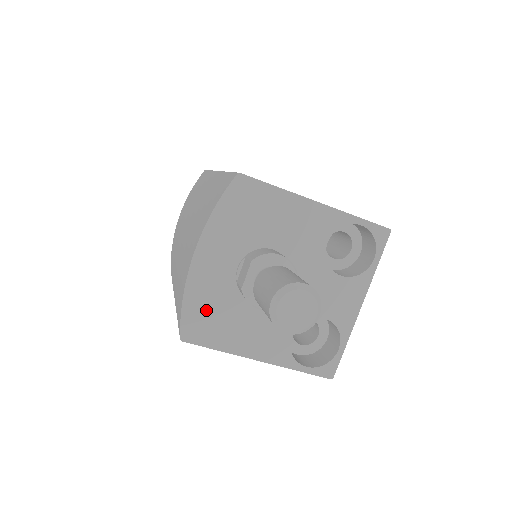
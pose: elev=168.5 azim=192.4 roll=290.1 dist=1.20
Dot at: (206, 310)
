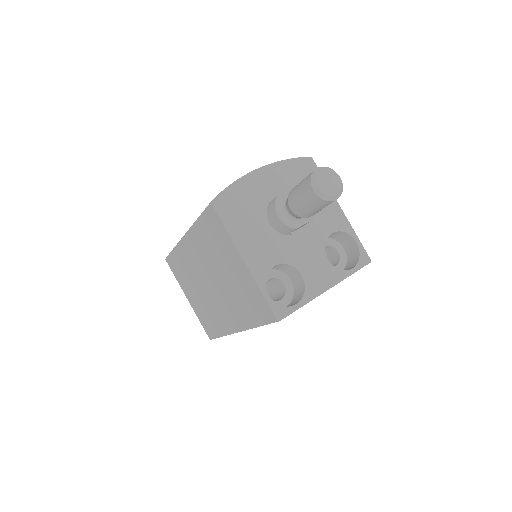
Dot at: (240, 201)
